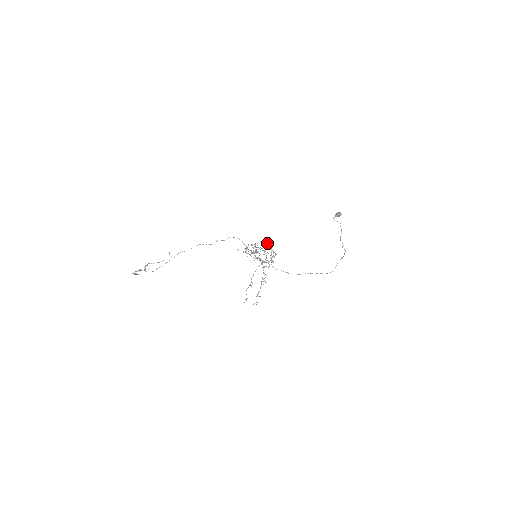
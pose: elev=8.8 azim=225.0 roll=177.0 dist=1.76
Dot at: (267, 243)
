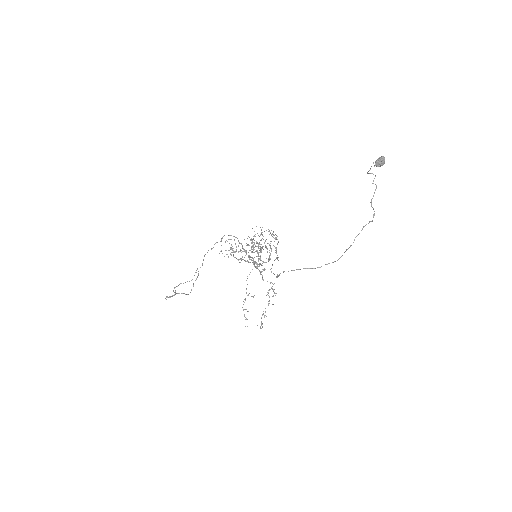
Dot at: (260, 234)
